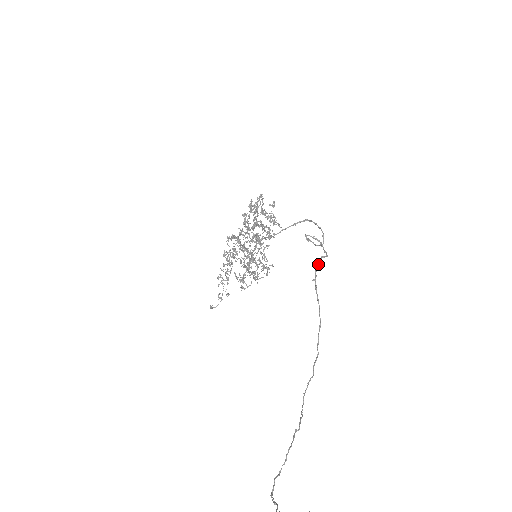
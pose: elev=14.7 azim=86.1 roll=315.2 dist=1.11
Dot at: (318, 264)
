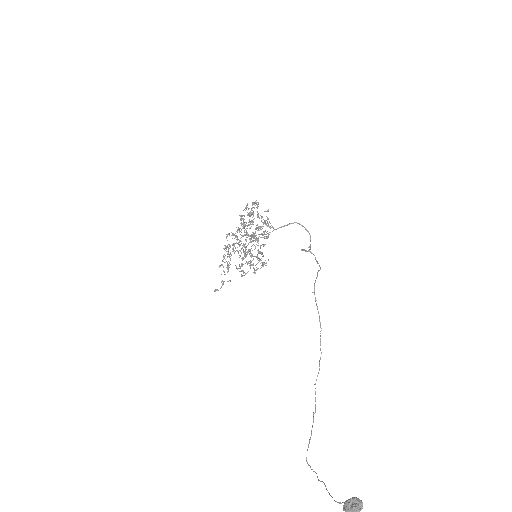
Dot at: occluded
